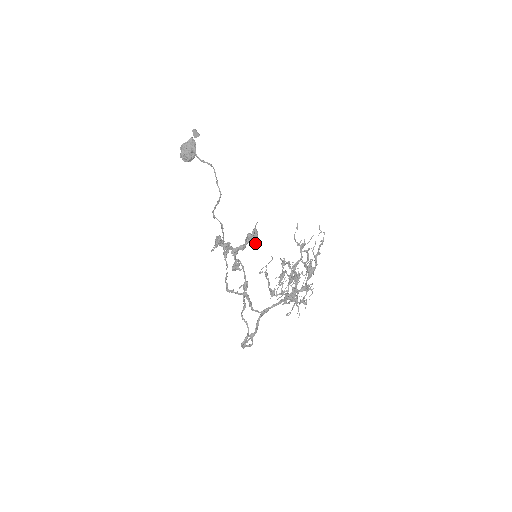
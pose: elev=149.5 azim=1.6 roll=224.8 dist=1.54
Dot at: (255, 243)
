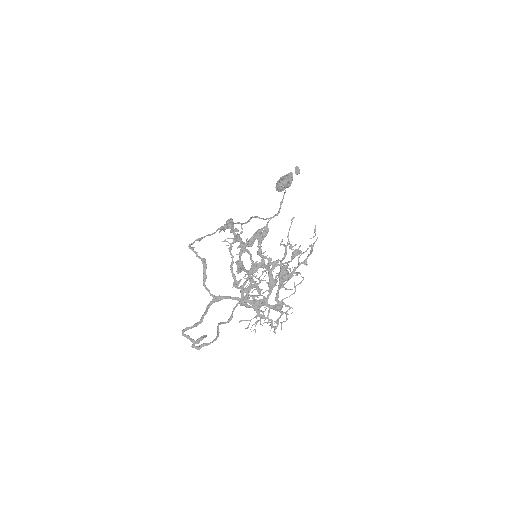
Dot at: (260, 240)
